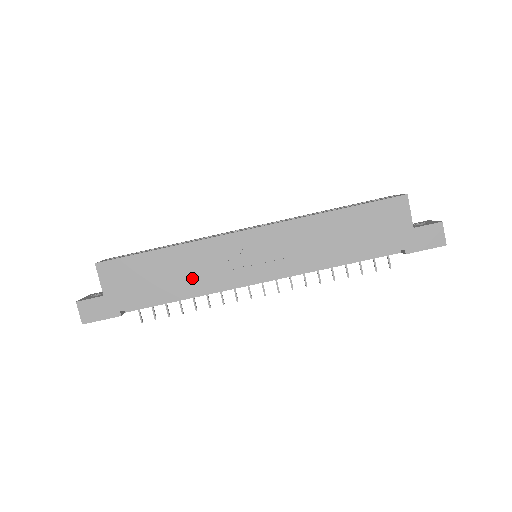
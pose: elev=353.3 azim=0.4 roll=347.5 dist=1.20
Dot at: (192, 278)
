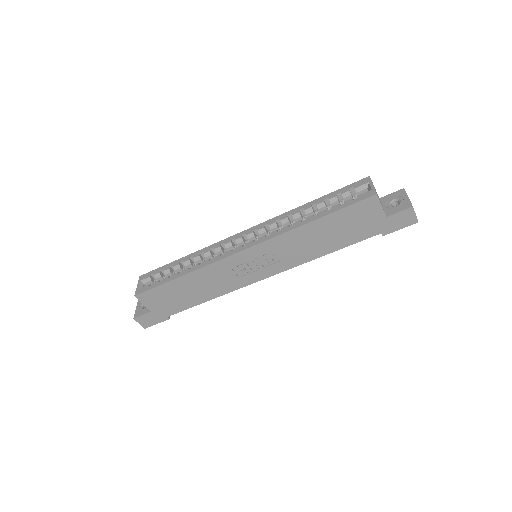
Dot at: (211, 289)
